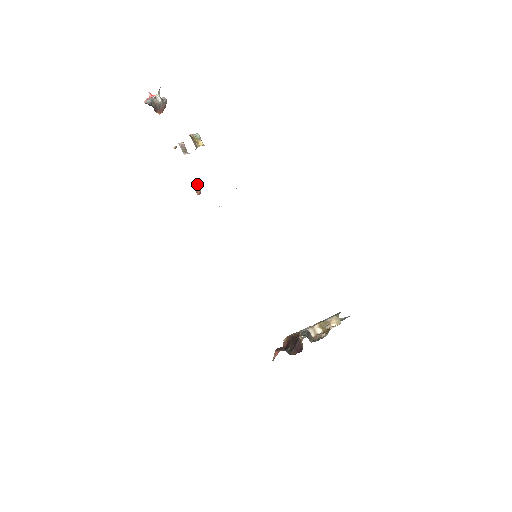
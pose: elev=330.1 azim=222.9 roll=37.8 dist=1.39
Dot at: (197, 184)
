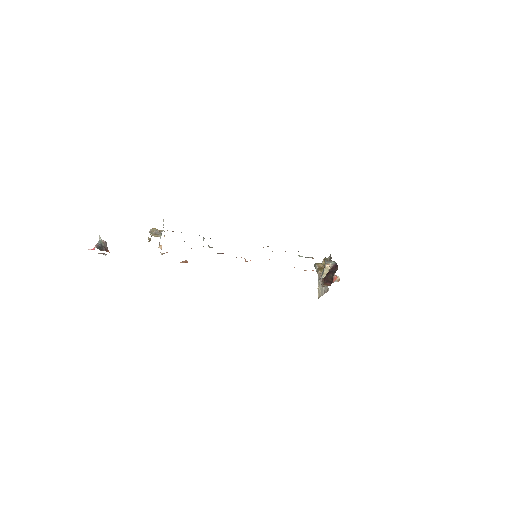
Dot at: occluded
